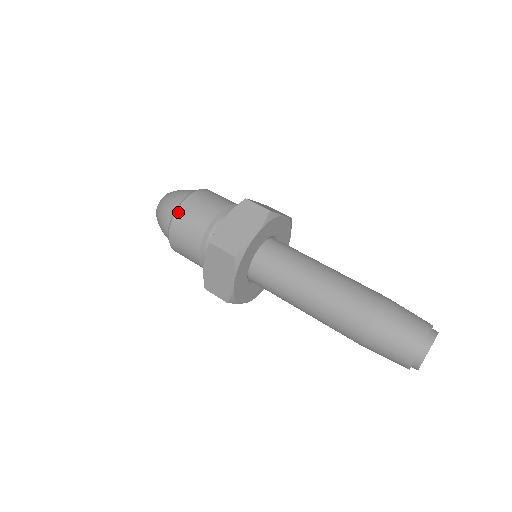
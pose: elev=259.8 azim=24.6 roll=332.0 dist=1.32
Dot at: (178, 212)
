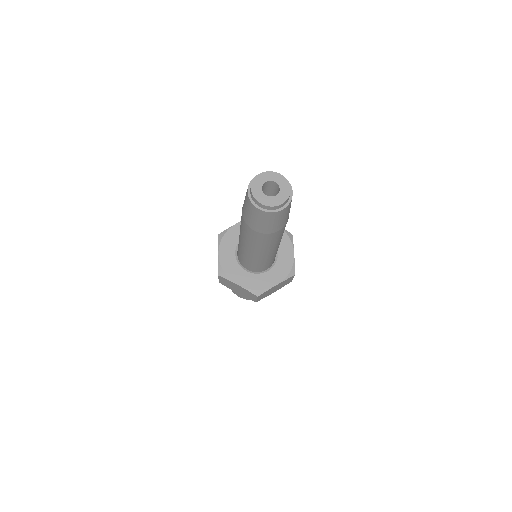
Dot at: occluded
